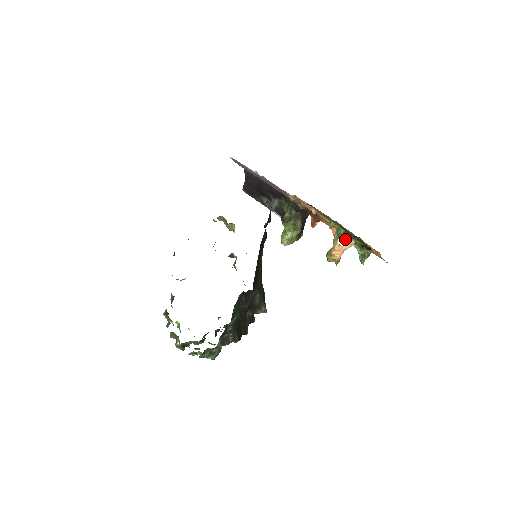
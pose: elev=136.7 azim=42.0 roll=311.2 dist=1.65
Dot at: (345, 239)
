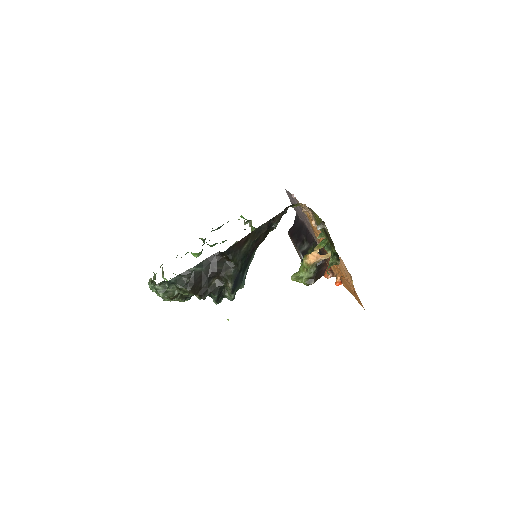
Dot at: (325, 248)
